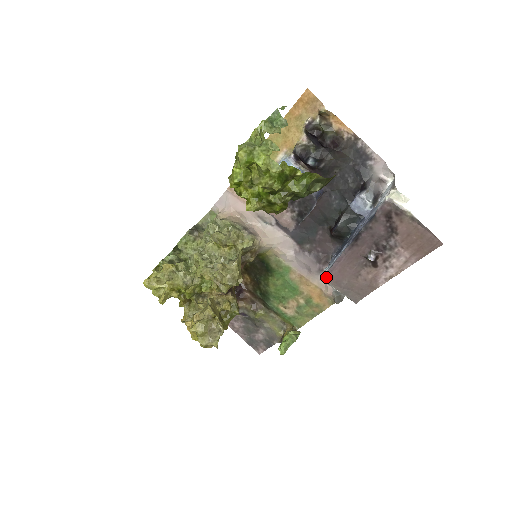
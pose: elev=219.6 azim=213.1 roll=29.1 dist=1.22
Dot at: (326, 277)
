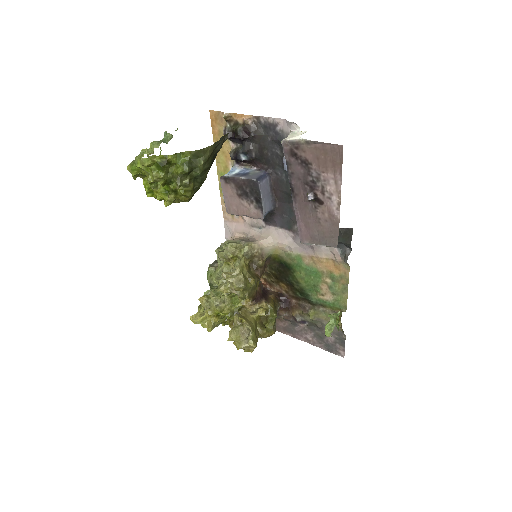
Dot at: (302, 239)
